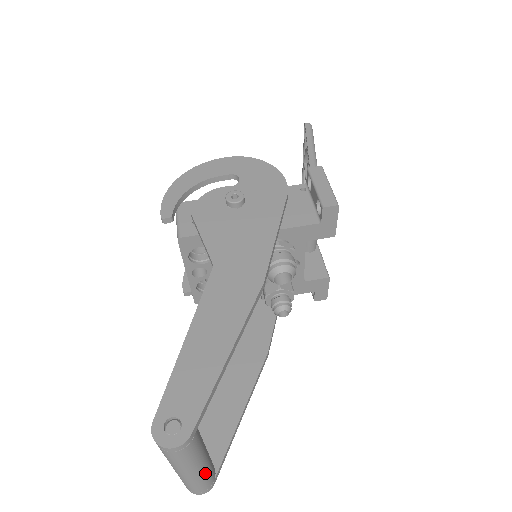
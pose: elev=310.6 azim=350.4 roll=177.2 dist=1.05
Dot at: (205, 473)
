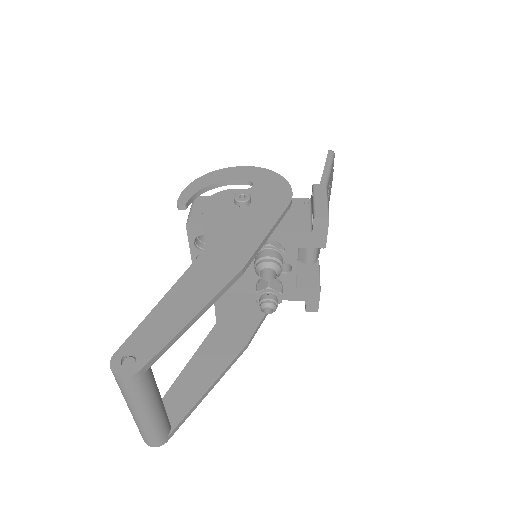
Dot at: (156, 422)
